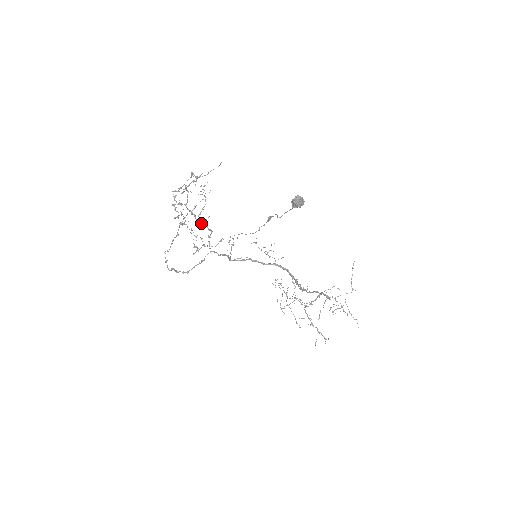
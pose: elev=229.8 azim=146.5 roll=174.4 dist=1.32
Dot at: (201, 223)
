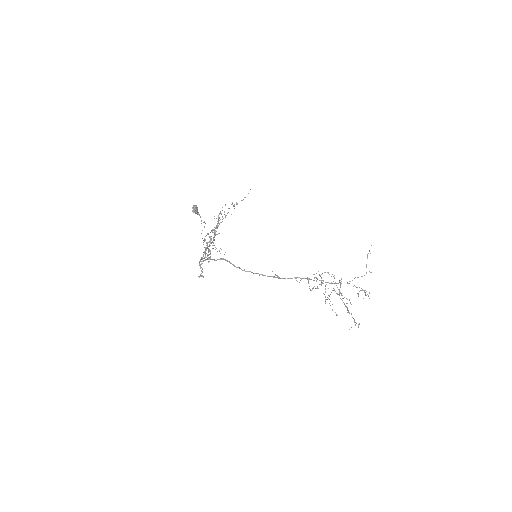
Dot at: (213, 239)
